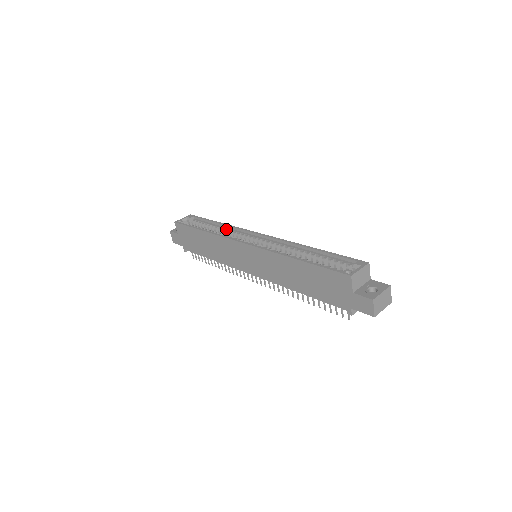
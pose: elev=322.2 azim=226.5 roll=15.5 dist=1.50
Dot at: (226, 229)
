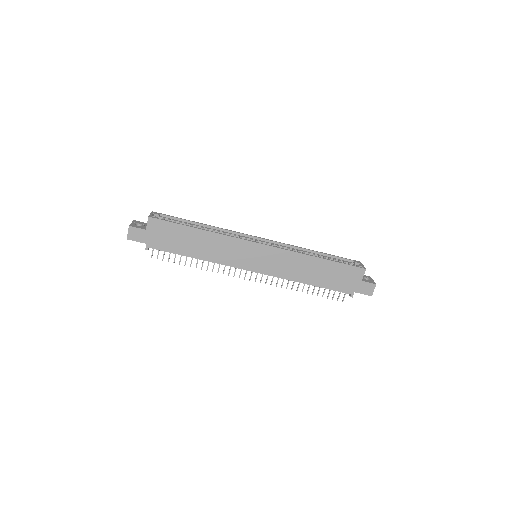
Dot at: (215, 230)
